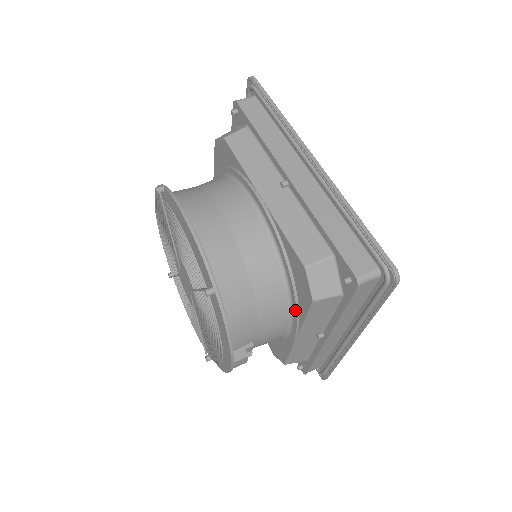
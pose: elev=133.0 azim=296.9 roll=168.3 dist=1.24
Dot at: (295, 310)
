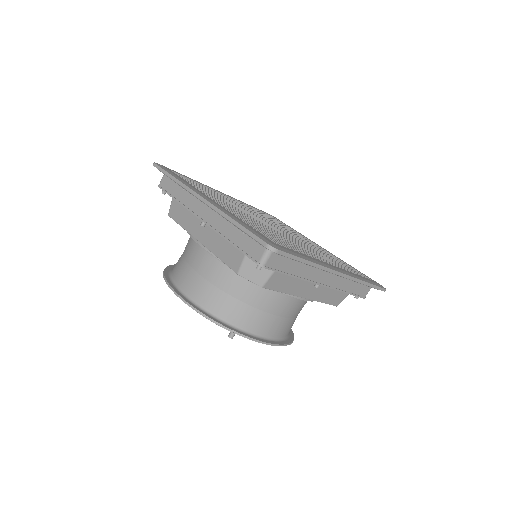
Dot at: occluded
